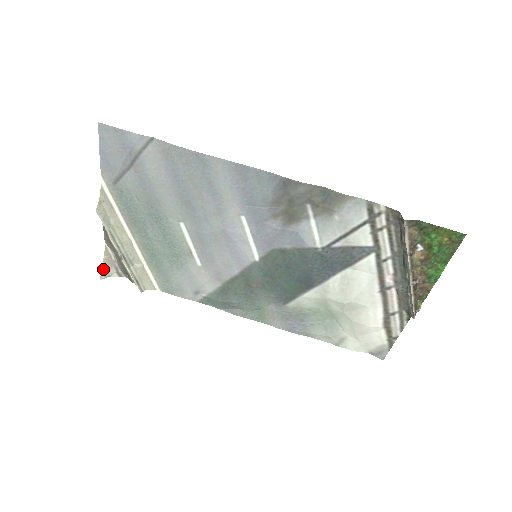
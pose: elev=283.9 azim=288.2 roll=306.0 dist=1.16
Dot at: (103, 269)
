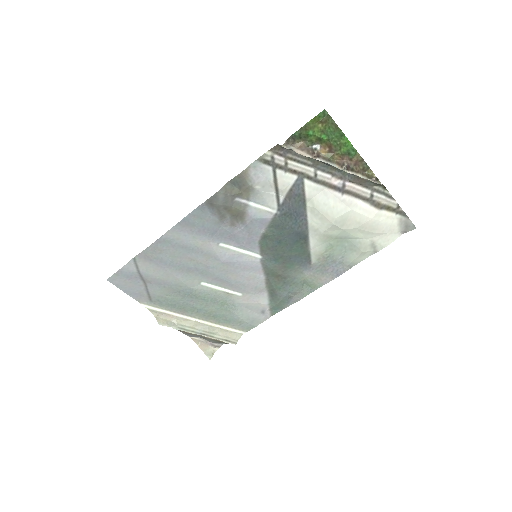
Dot at: (205, 352)
